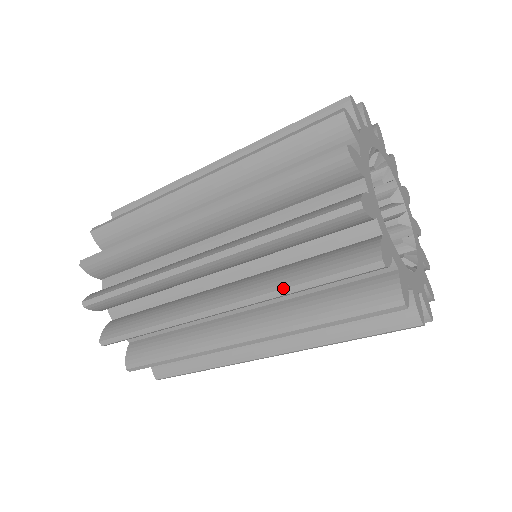
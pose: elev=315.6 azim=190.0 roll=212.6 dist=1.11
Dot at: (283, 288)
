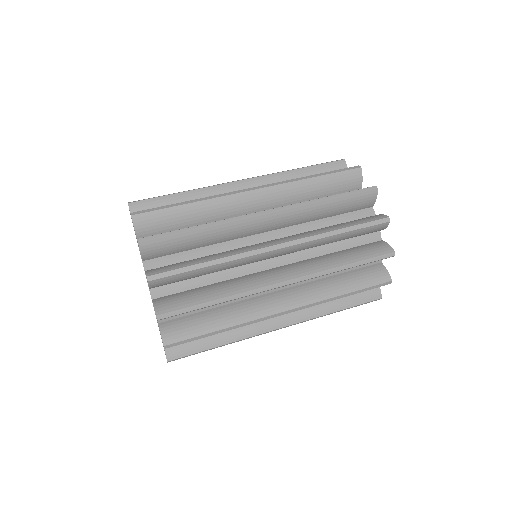
Dot at: (337, 267)
